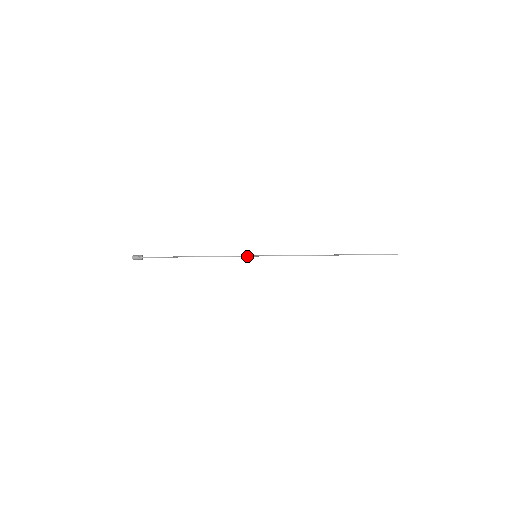
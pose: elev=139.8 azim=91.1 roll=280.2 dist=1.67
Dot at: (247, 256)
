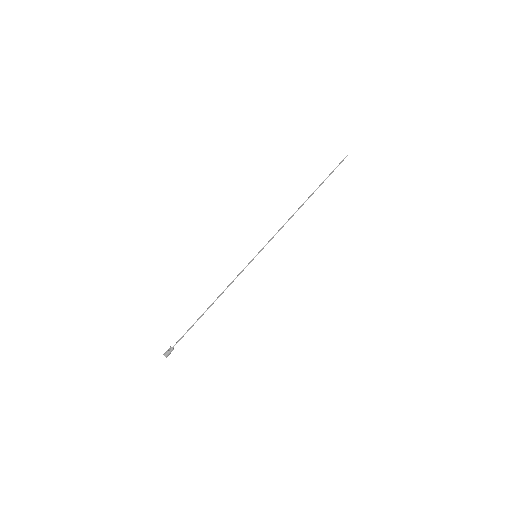
Dot at: occluded
